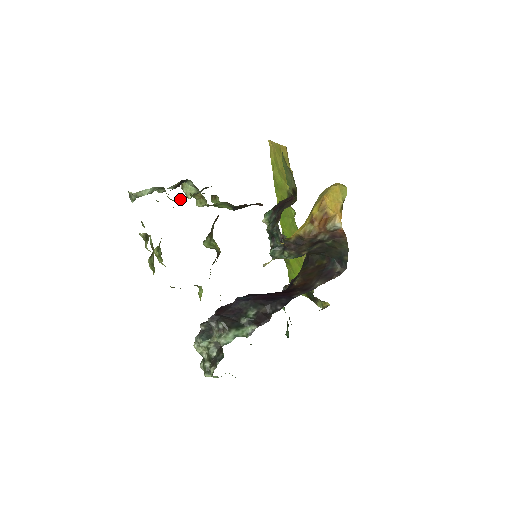
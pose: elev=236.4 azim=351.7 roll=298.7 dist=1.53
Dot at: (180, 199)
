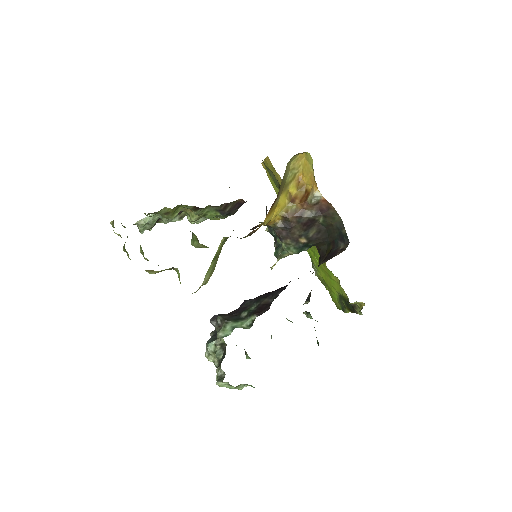
Dot at: (166, 210)
